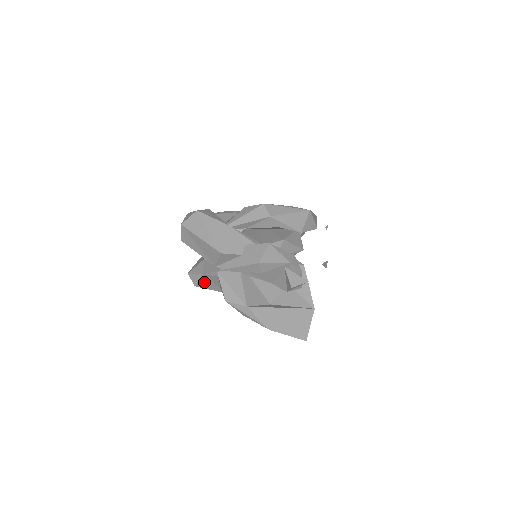
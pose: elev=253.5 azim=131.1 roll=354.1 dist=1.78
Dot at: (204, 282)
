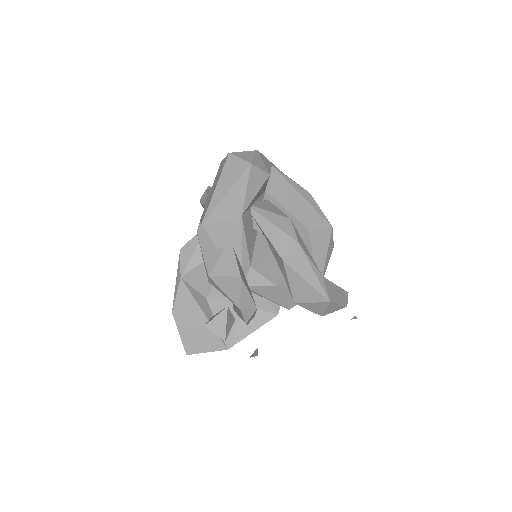
Dot at: occluded
